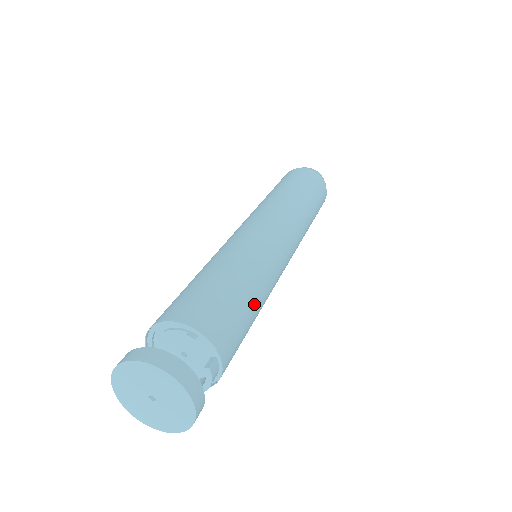
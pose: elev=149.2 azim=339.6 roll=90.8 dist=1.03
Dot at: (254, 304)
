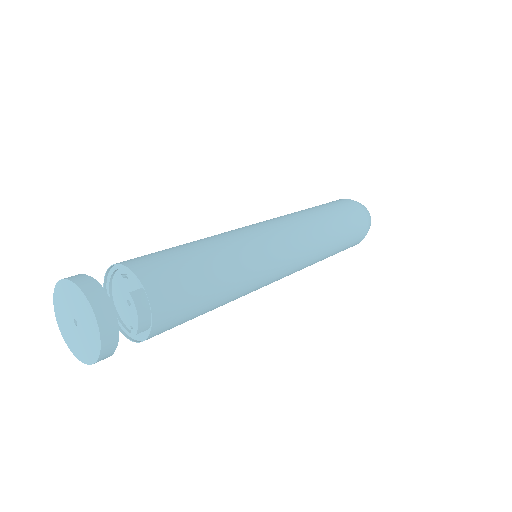
Dot at: (210, 262)
